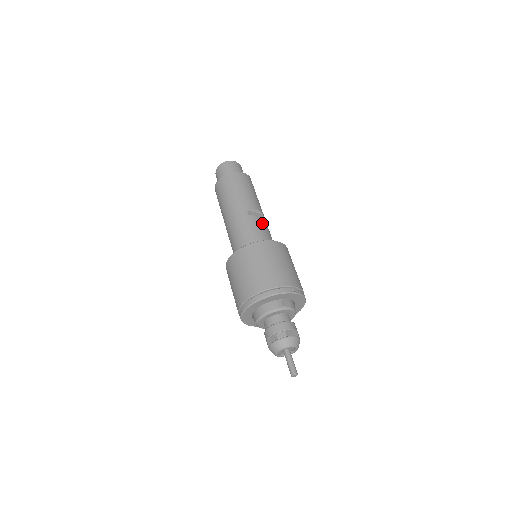
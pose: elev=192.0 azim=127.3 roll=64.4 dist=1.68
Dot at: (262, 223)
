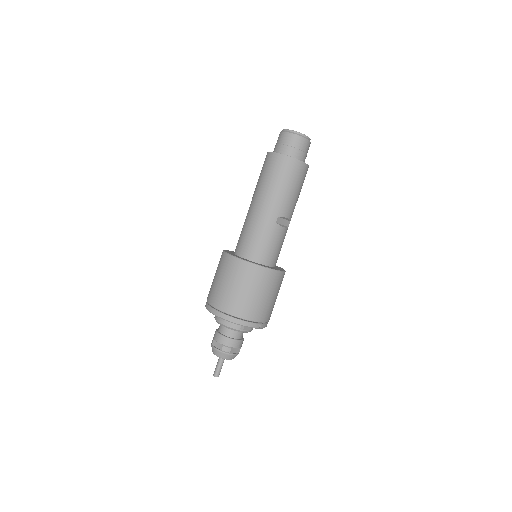
Dot at: (282, 236)
